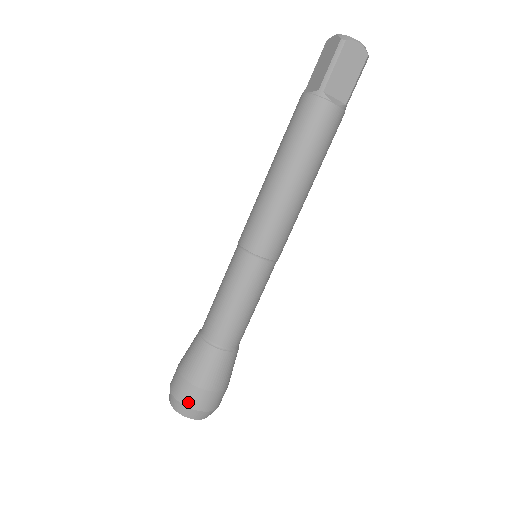
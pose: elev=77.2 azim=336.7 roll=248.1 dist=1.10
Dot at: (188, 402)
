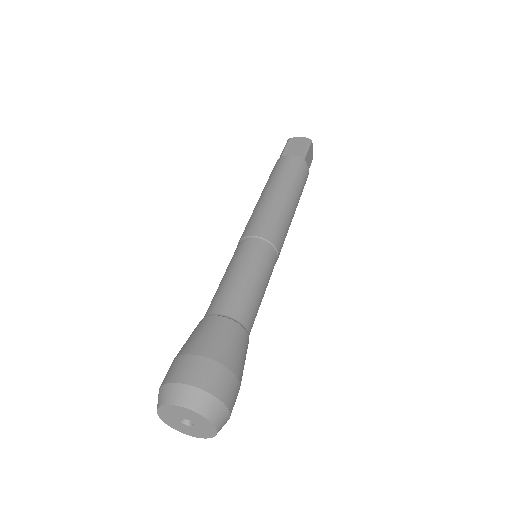
Dot at: (170, 377)
